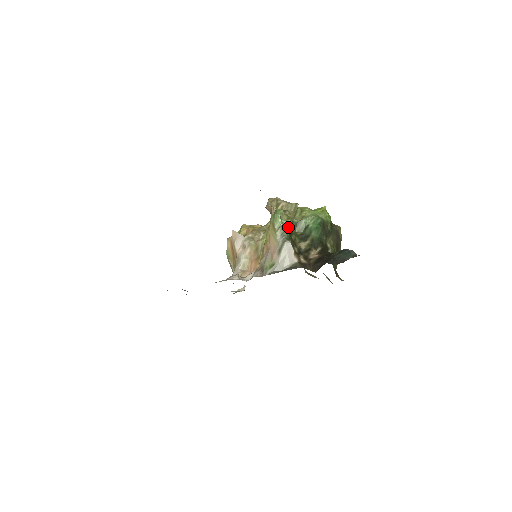
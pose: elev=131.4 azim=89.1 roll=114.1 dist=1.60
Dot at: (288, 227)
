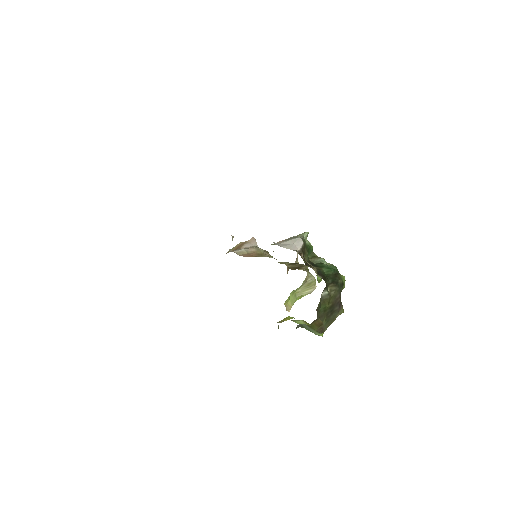
Dot at: (308, 244)
